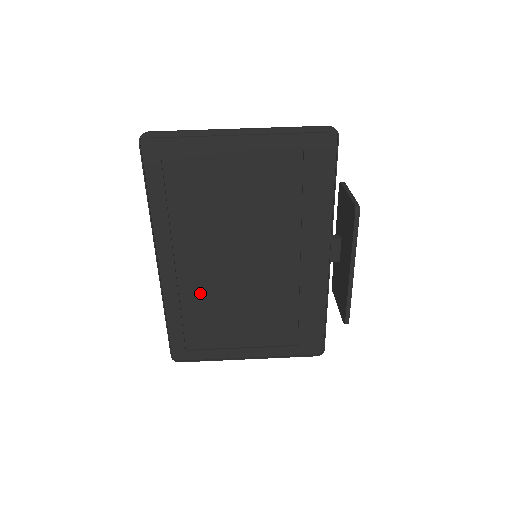
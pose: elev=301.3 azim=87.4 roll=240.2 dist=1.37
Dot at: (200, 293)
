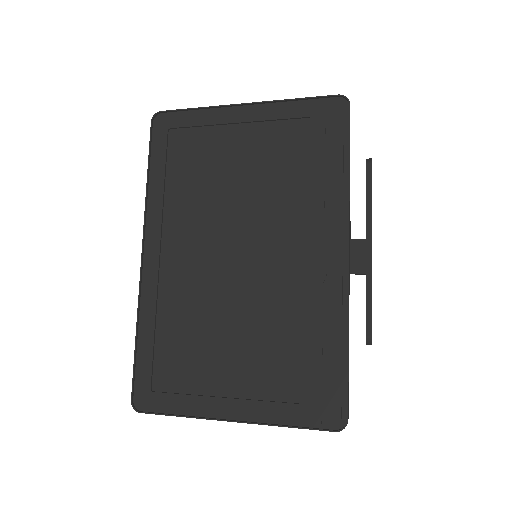
Dot at: (182, 299)
